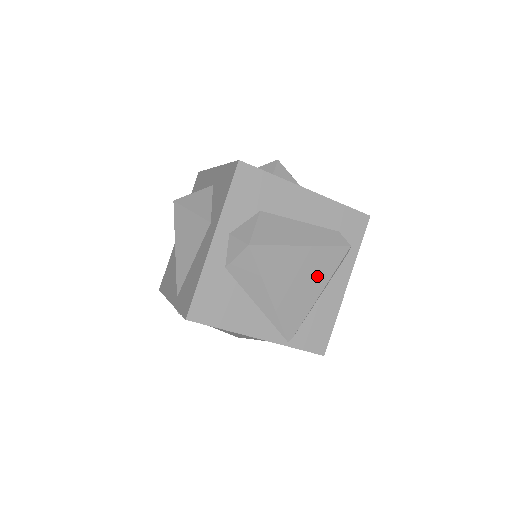
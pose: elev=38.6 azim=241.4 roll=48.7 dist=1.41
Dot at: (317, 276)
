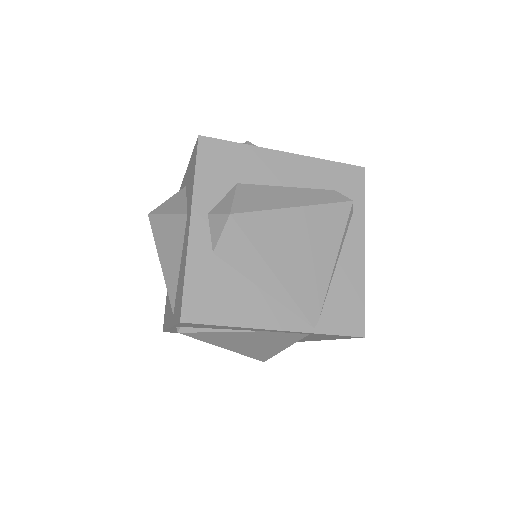
Dot at: (324, 241)
